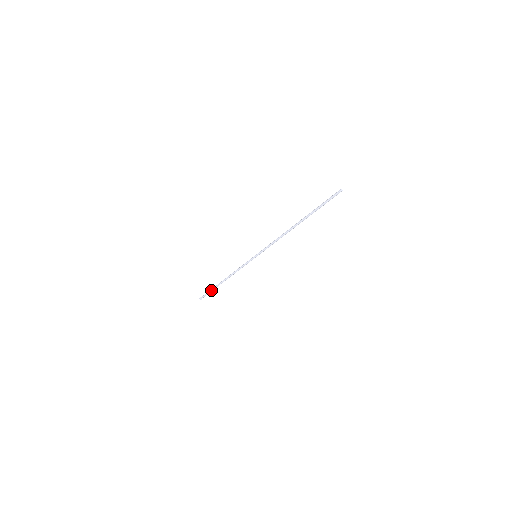
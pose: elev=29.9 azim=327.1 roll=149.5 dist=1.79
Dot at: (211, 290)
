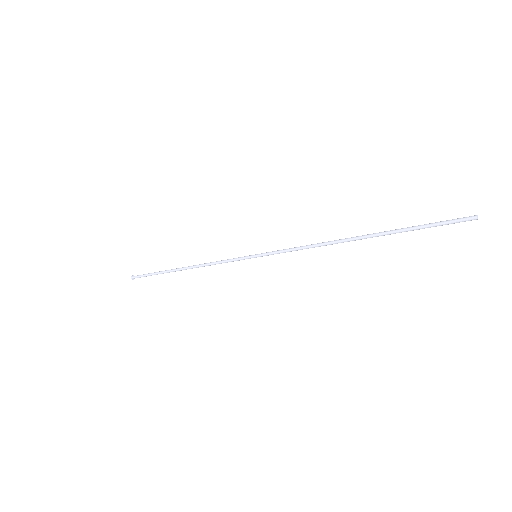
Dot at: (155, 273)
